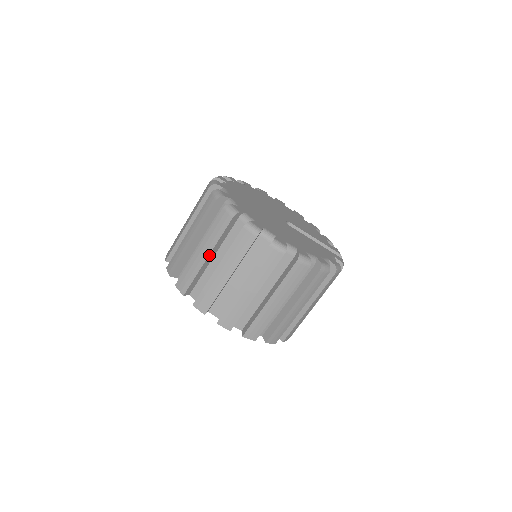
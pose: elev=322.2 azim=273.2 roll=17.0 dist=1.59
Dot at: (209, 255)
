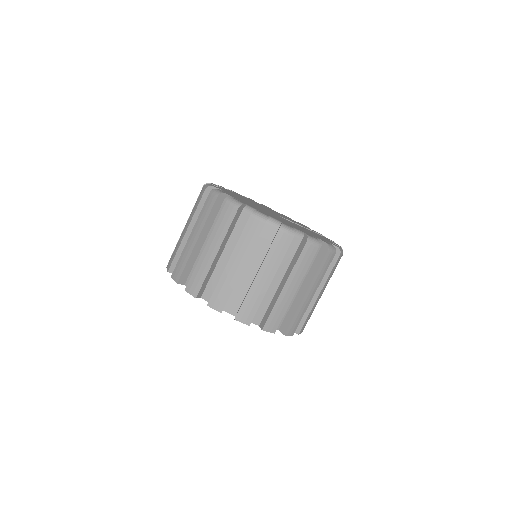
Dot at: (244, 265)
